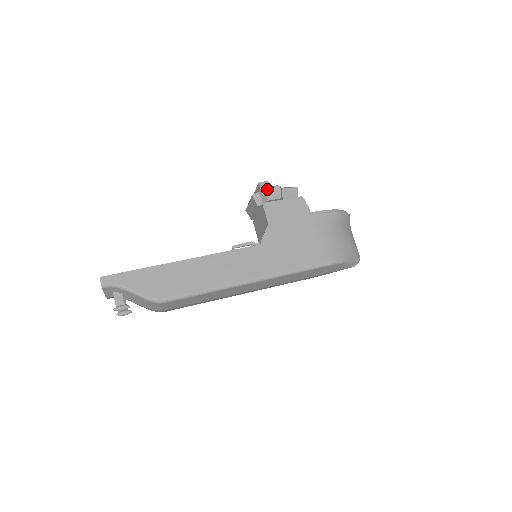
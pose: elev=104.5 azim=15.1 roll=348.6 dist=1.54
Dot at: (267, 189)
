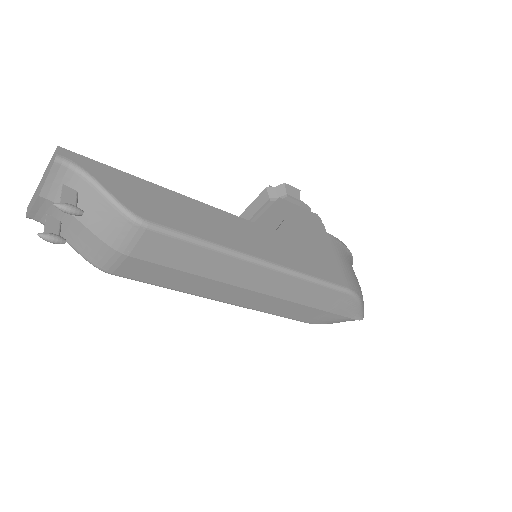
Dot at: (287, 185)
